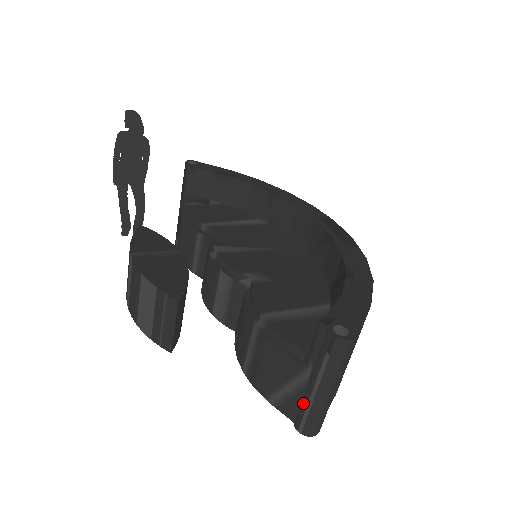
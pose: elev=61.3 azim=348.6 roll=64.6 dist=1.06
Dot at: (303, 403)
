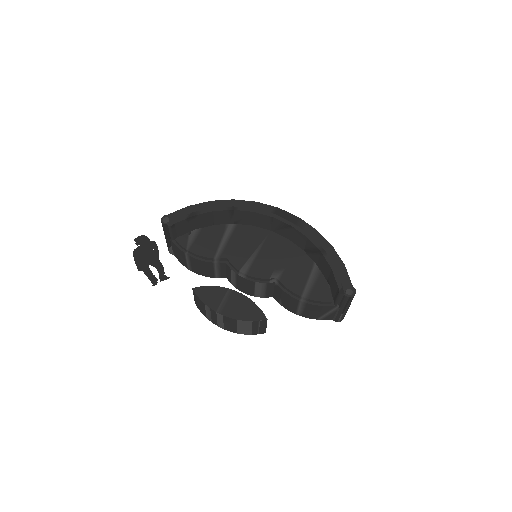
Dot at: (338, 315)
